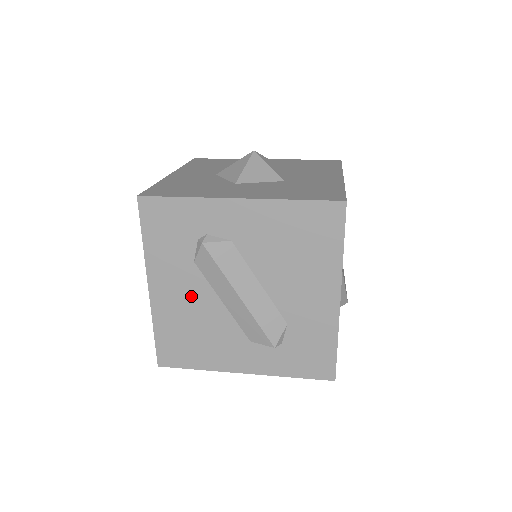
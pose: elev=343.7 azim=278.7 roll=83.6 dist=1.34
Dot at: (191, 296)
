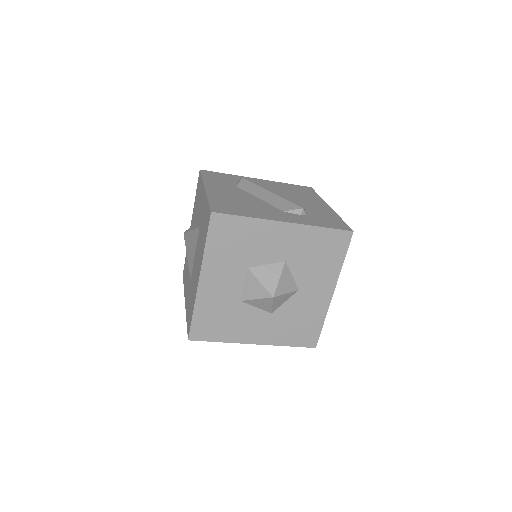
Dot at: (236, 194)
